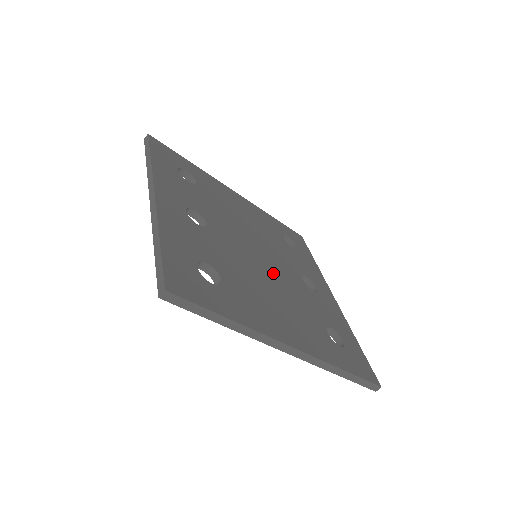
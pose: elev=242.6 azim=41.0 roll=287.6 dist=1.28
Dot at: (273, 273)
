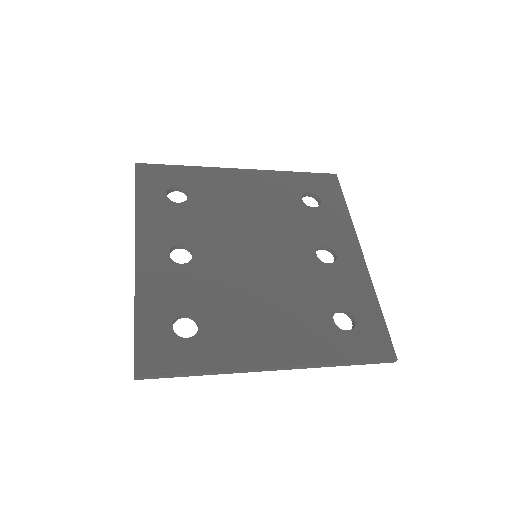
Dot at: (272, 272)
